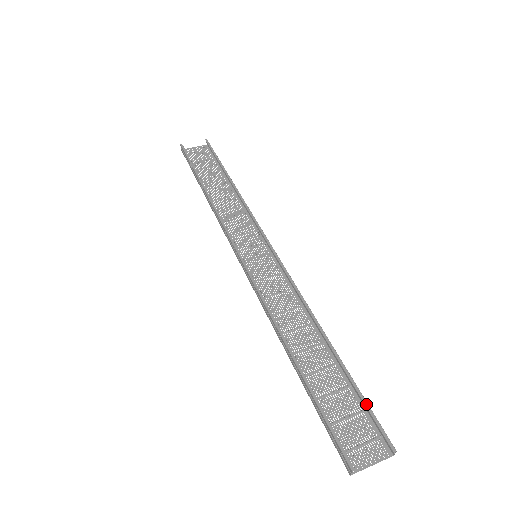
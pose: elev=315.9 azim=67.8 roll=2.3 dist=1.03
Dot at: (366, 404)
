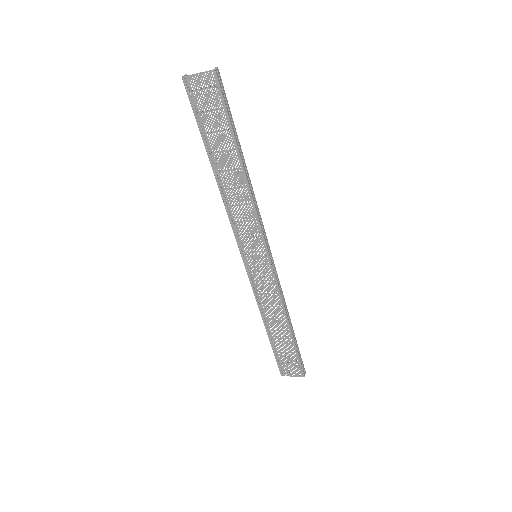
Dot at: (228, 106)
